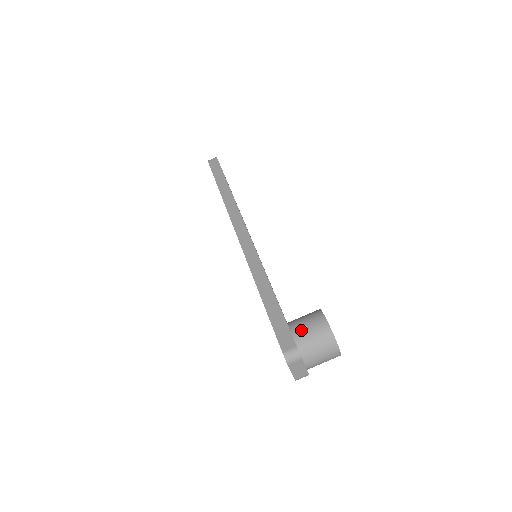
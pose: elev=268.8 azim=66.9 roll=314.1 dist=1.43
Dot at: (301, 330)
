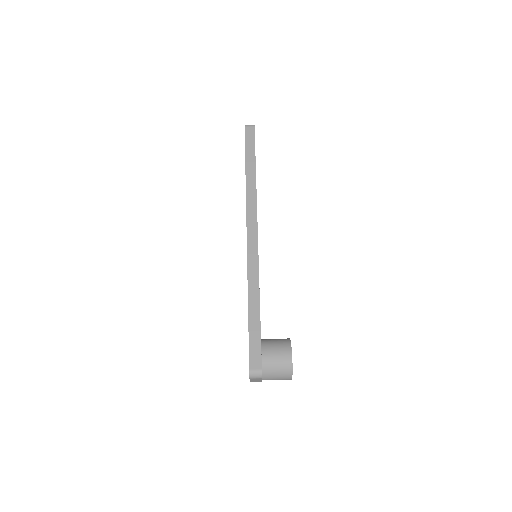
Dot at: (270, 357)
